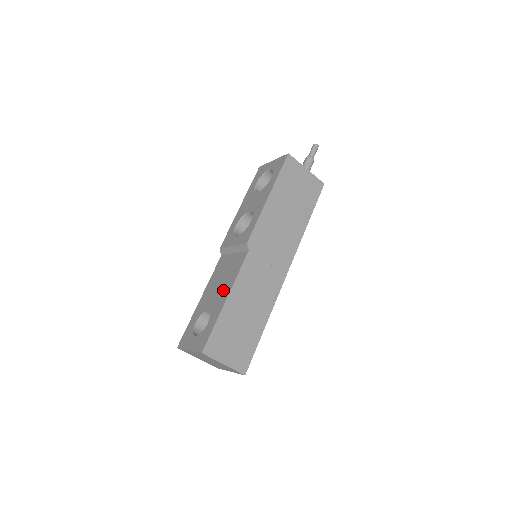
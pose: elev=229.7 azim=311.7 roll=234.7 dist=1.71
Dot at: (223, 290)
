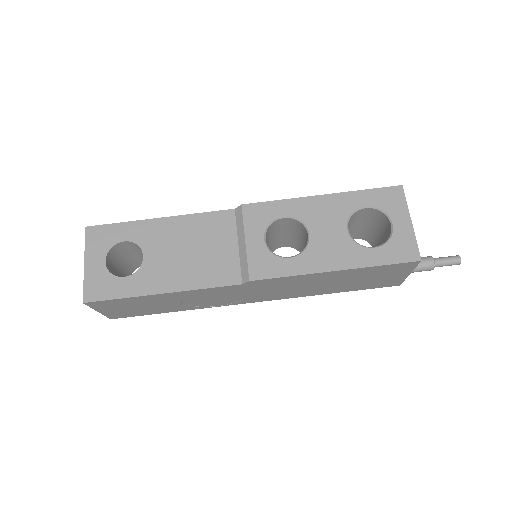
Dot at: (176, 272)
